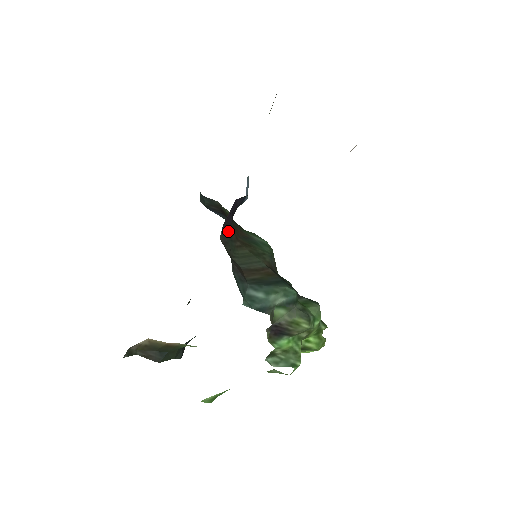
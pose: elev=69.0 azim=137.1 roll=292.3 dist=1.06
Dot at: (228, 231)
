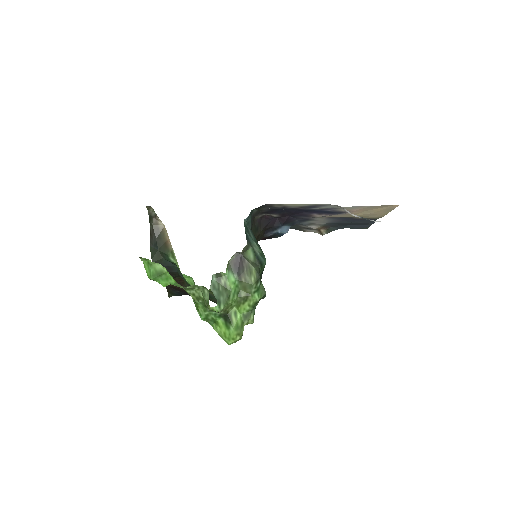
Dot at: (259, 227)
